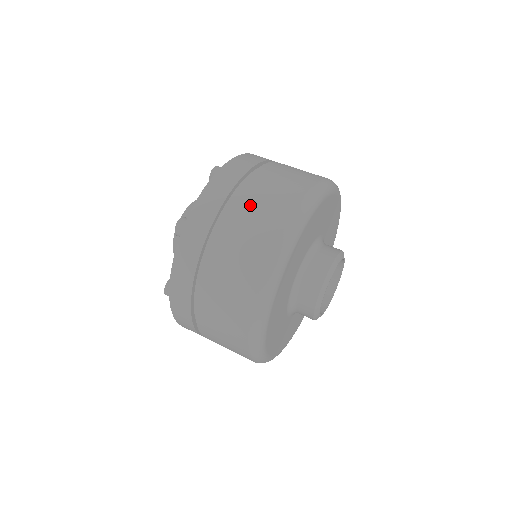
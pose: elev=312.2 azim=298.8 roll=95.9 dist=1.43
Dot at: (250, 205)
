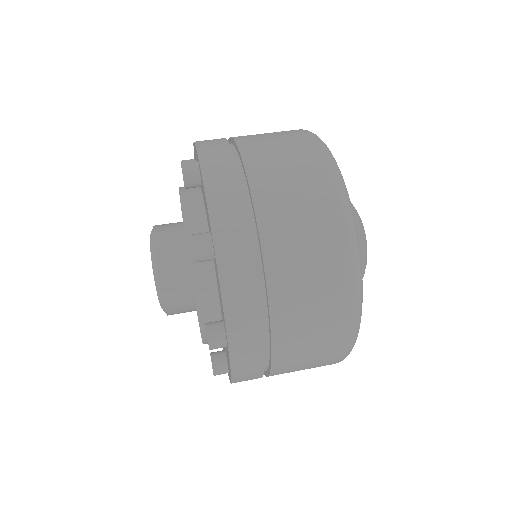
Dot at: occluded
